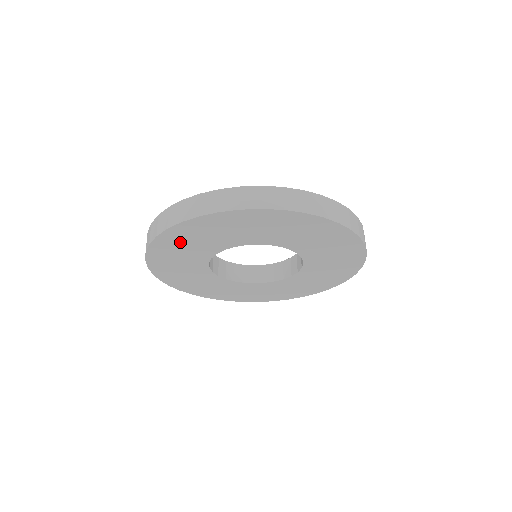
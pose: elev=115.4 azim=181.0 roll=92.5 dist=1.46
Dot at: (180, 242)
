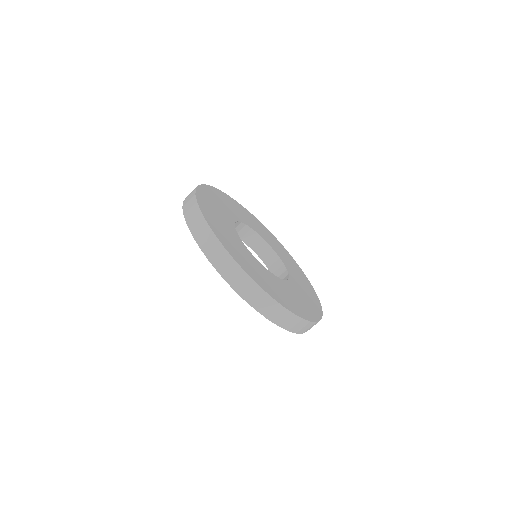
Dot at: occluded
